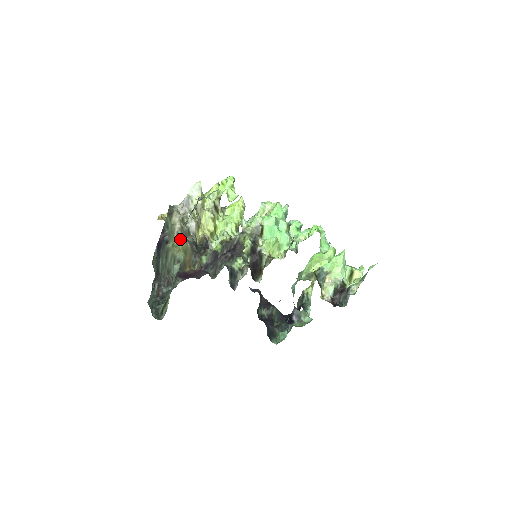
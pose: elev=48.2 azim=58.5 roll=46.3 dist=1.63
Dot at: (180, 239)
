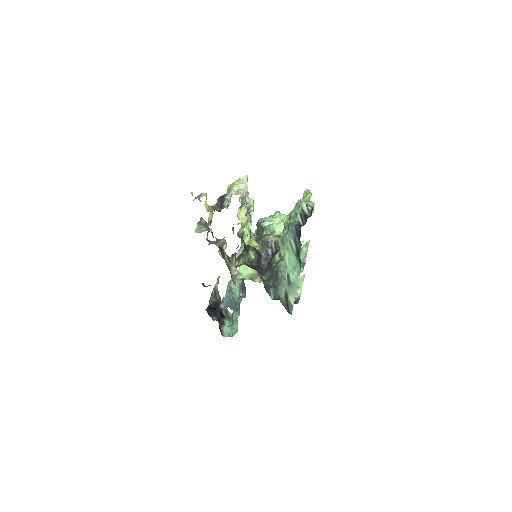
Dot at: (250, 231)
